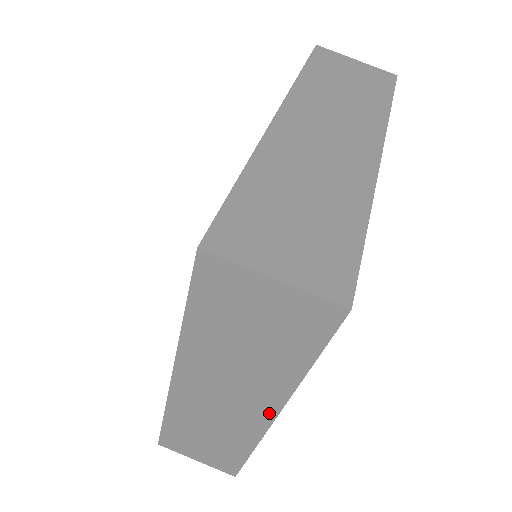
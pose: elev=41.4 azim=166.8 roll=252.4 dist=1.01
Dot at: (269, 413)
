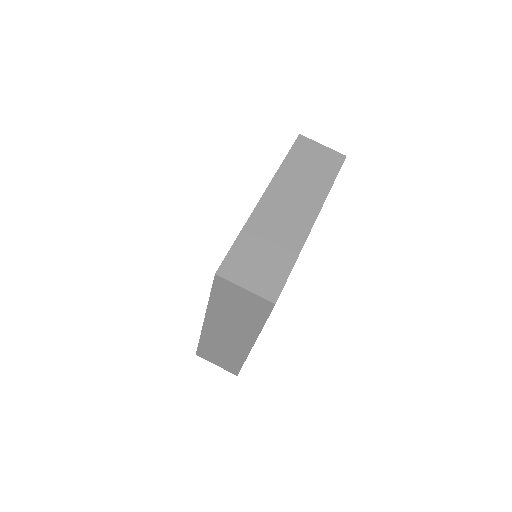
Dot at: (250, 343)
